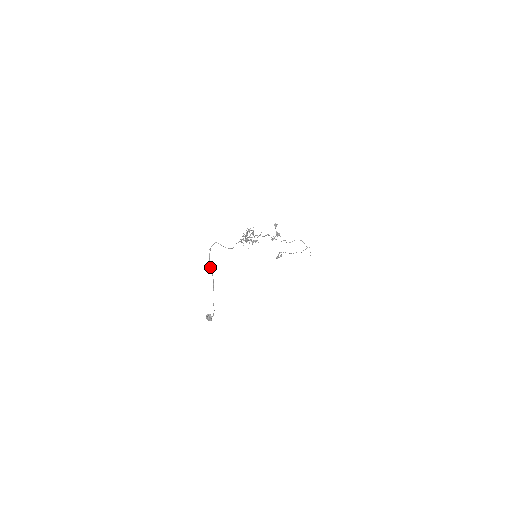
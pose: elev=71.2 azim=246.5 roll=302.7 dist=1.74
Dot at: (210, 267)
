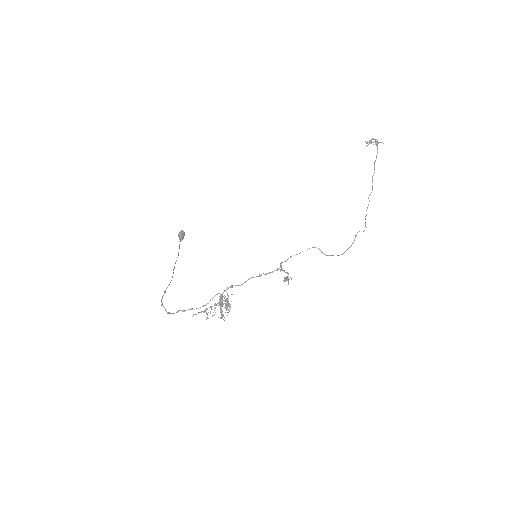
Dot at: (165, 290)
